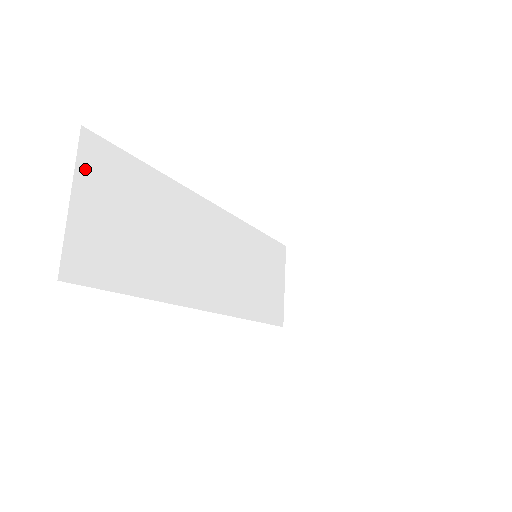
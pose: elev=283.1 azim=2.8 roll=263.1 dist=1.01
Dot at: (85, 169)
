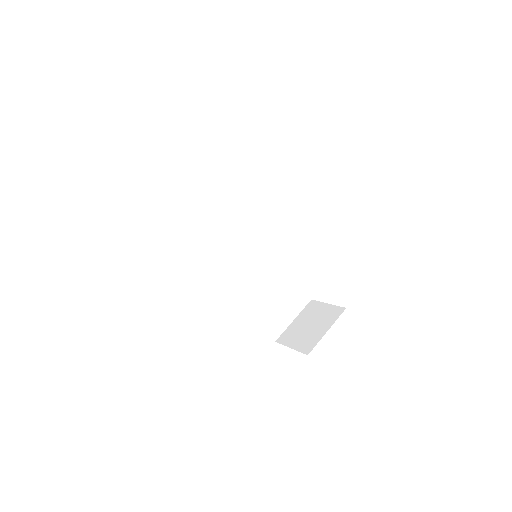
Dot at: (192, 165)
